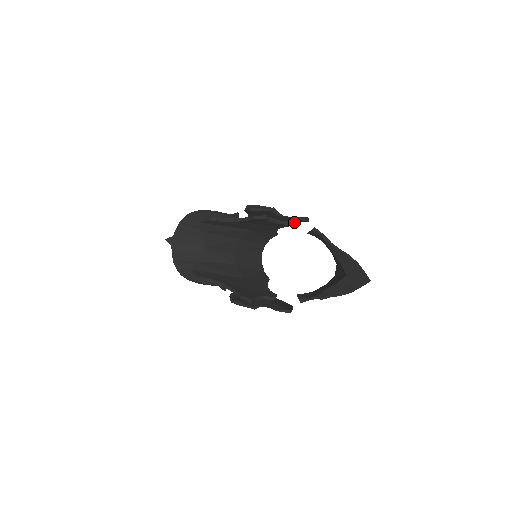
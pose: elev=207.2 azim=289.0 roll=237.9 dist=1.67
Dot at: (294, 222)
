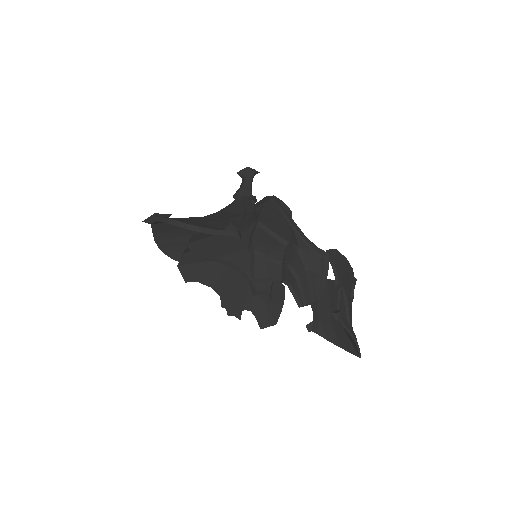
Dot at: occluded
